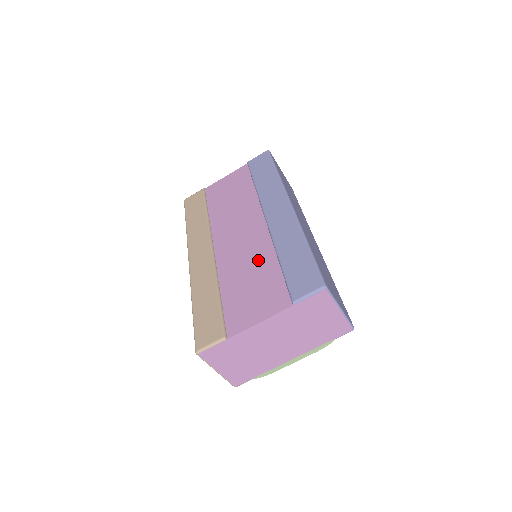
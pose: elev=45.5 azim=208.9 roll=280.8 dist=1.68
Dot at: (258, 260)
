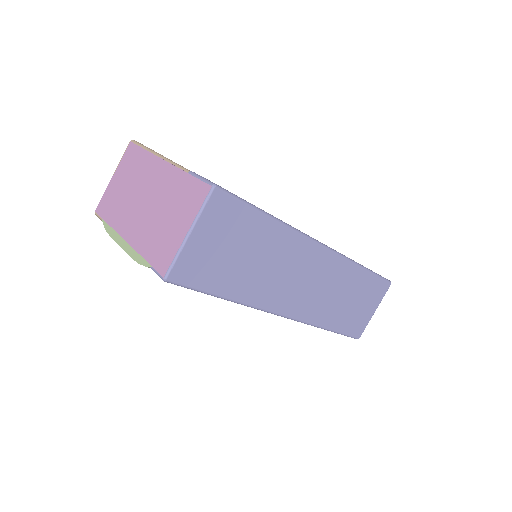
Dot at: occluded
